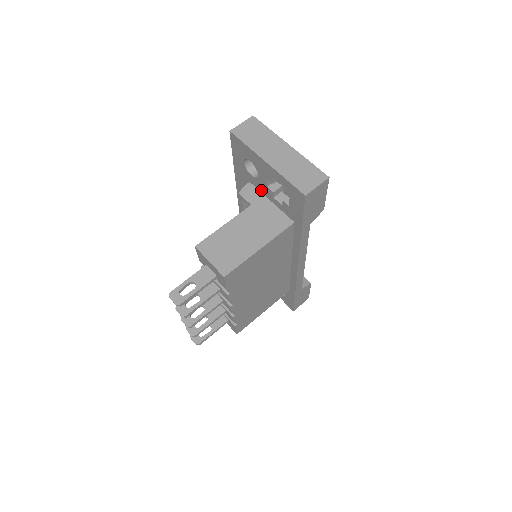
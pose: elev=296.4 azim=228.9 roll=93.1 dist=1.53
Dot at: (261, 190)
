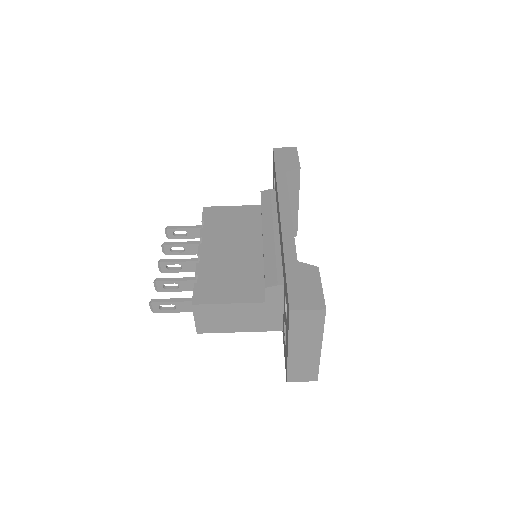
Dot at: (284, 301)
